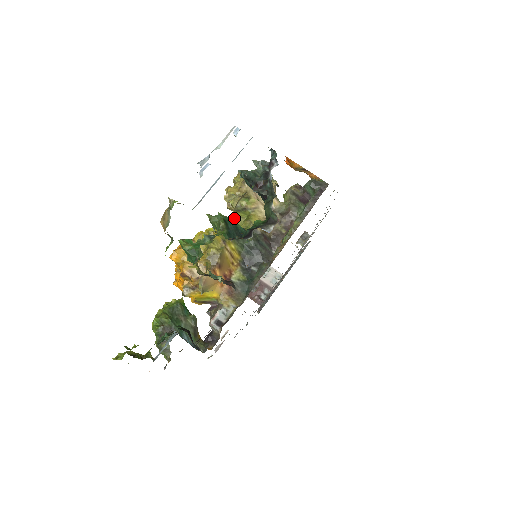
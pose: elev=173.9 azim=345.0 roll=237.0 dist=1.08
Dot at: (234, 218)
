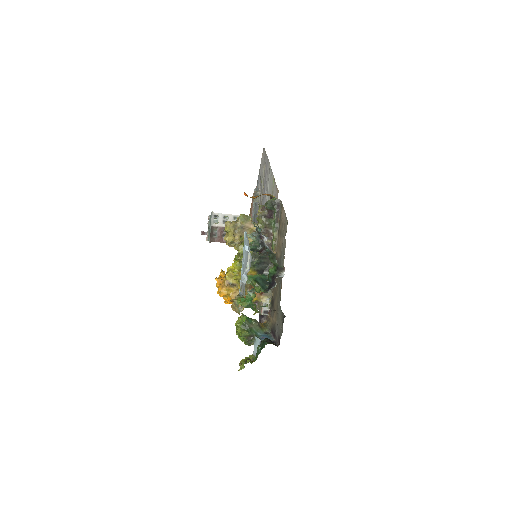
Dot at: occluded
